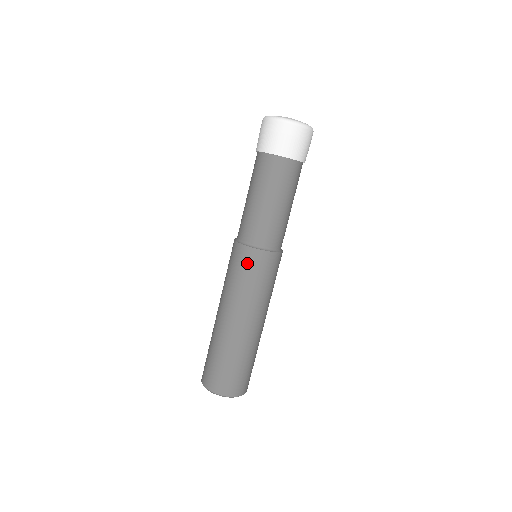
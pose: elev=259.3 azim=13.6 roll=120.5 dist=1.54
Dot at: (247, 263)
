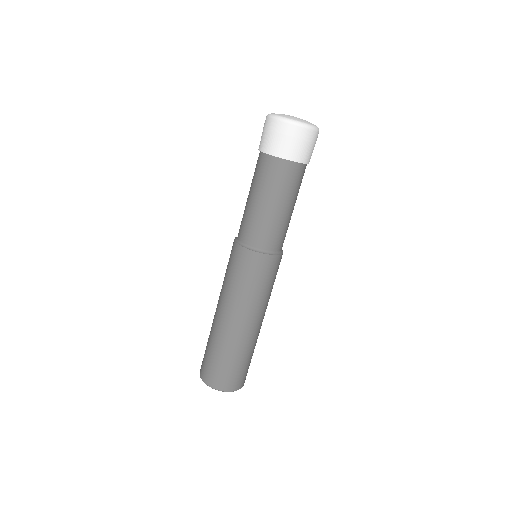
Dot at: (239, 262)
